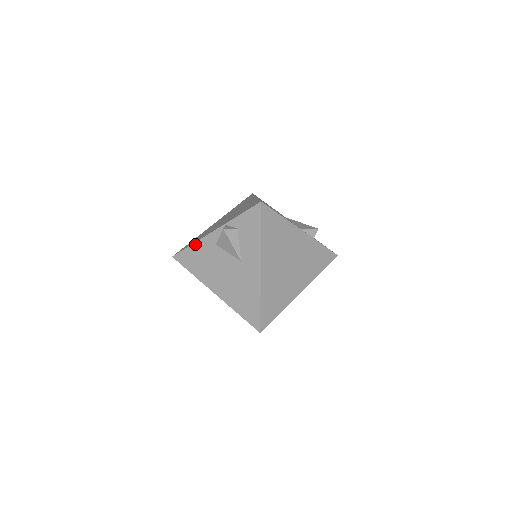
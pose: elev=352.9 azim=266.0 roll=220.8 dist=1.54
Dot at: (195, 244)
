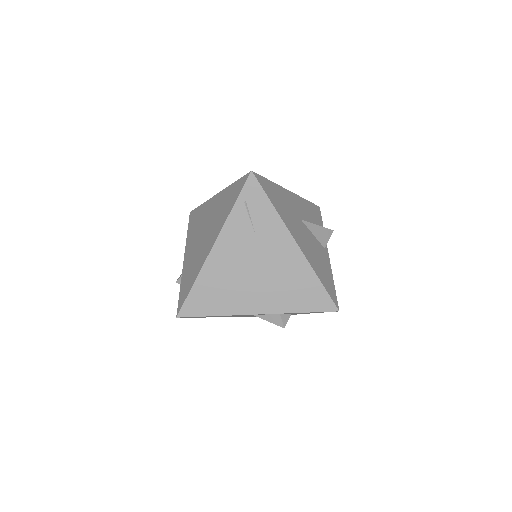
Dot at: occluded
